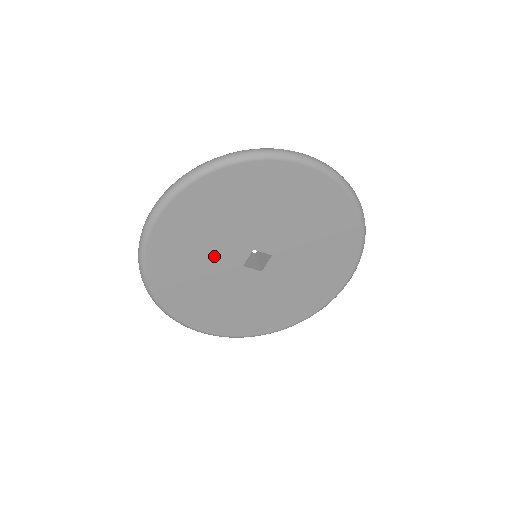
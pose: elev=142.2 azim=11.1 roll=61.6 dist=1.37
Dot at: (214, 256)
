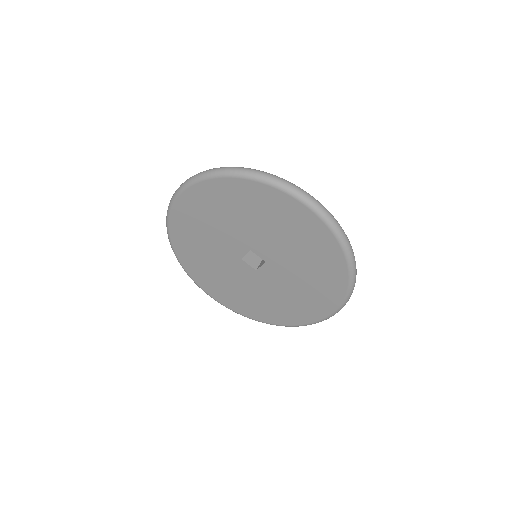
Dot at: (219, 241)
